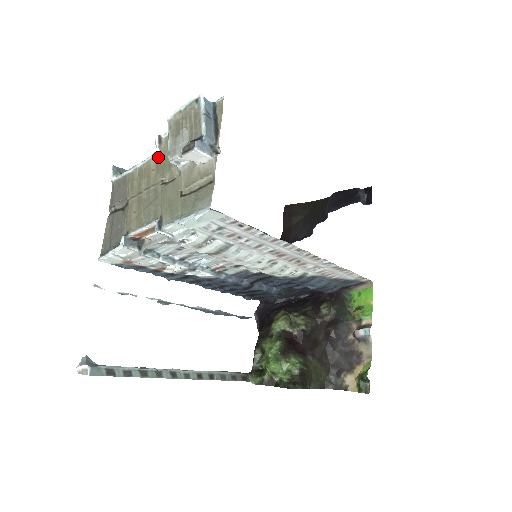
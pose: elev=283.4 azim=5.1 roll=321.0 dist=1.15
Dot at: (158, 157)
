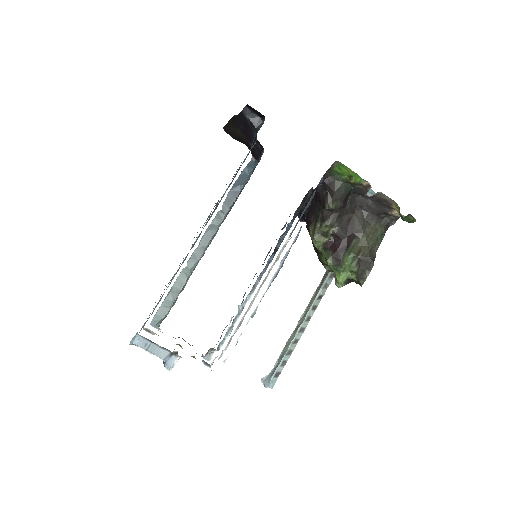
Dot at: occluded
